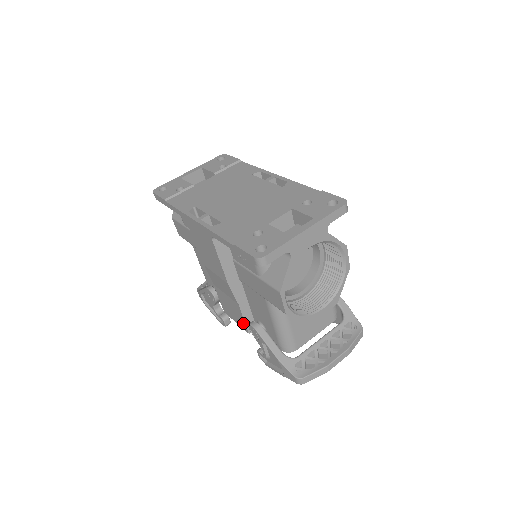
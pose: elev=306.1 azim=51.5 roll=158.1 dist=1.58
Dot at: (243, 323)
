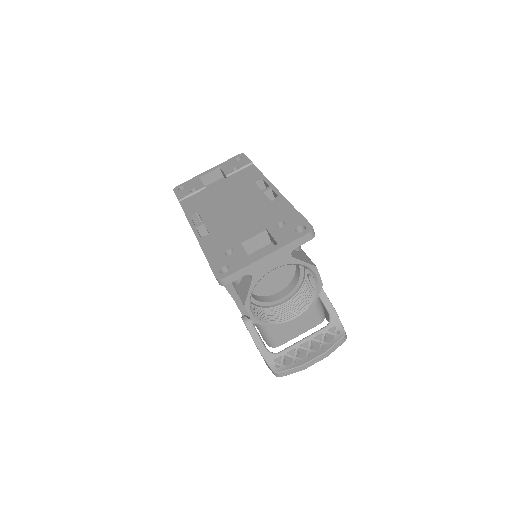
Dot at: occluded
